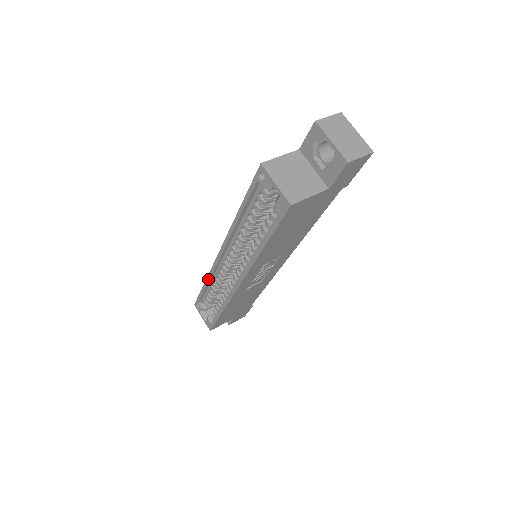
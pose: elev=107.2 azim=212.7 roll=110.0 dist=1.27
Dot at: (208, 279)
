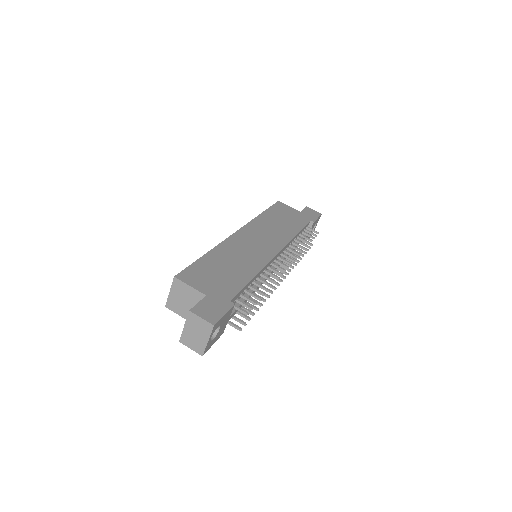
Dot at: (256, 218)
